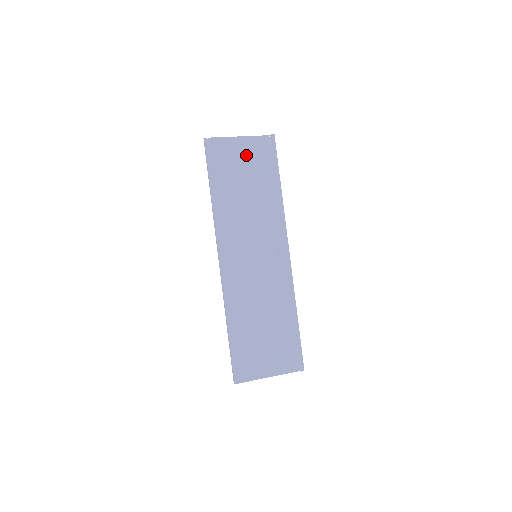
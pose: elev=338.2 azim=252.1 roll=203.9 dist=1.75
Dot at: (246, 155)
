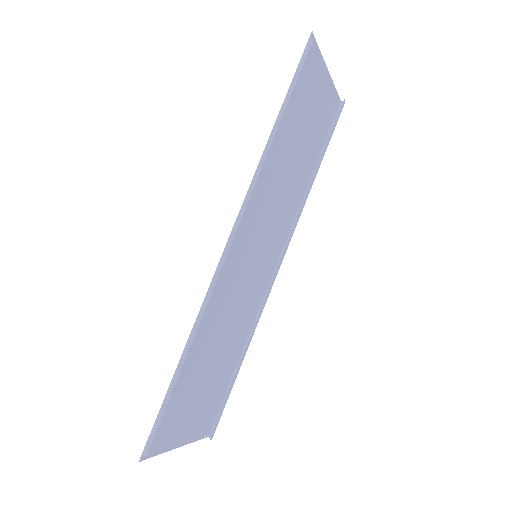
Dot at: (319, 103)
